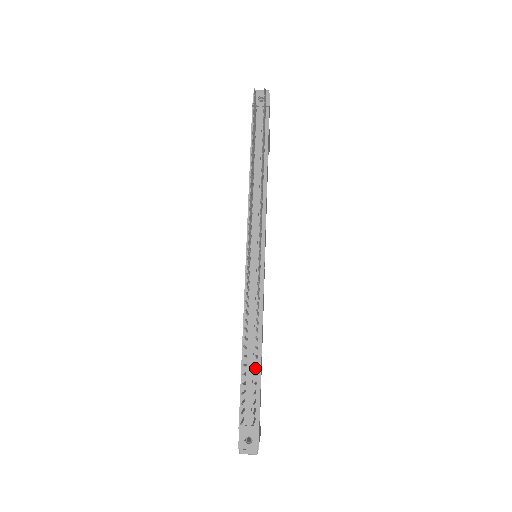
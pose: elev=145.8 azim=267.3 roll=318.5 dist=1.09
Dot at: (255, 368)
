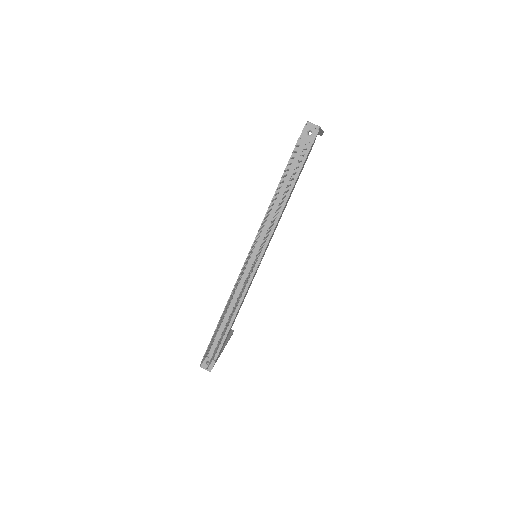
Dot at: (225, 330)
